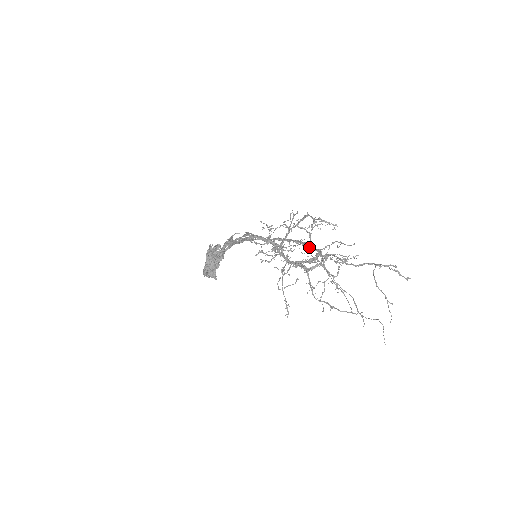
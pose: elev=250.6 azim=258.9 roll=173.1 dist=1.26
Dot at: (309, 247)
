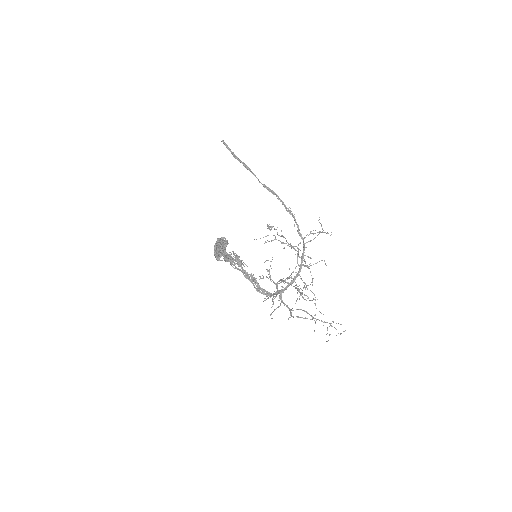
Dot at: occluded
